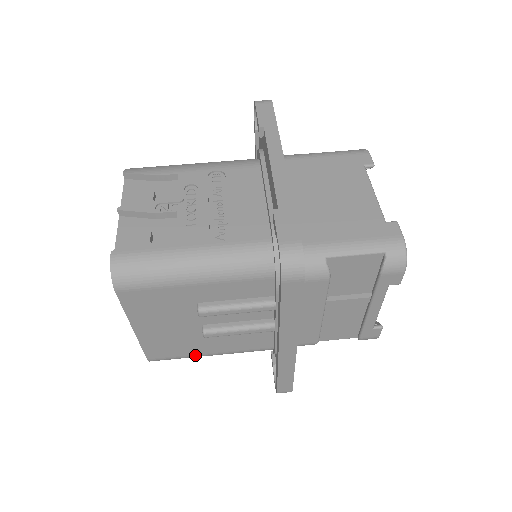
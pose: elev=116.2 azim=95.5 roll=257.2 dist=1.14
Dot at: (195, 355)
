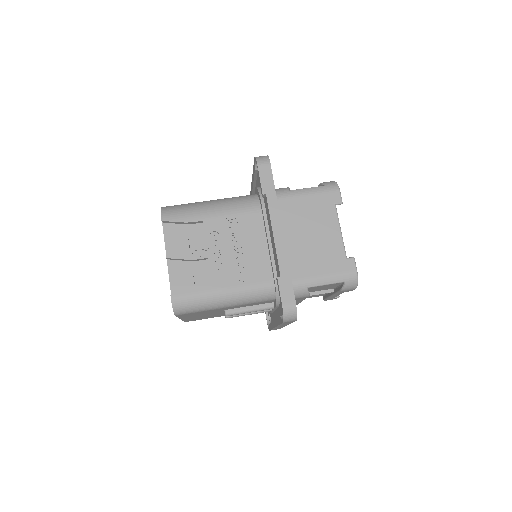
Dot at: occluded
